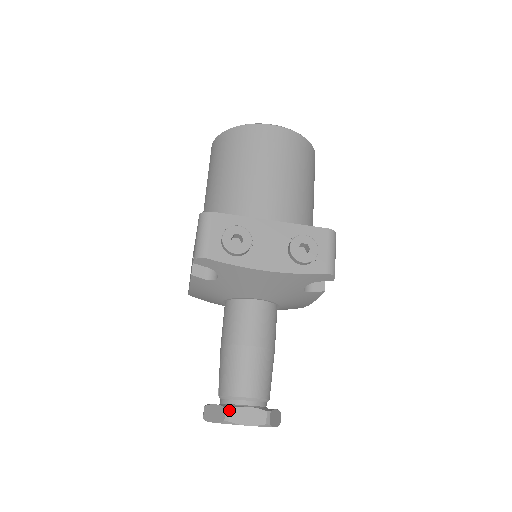
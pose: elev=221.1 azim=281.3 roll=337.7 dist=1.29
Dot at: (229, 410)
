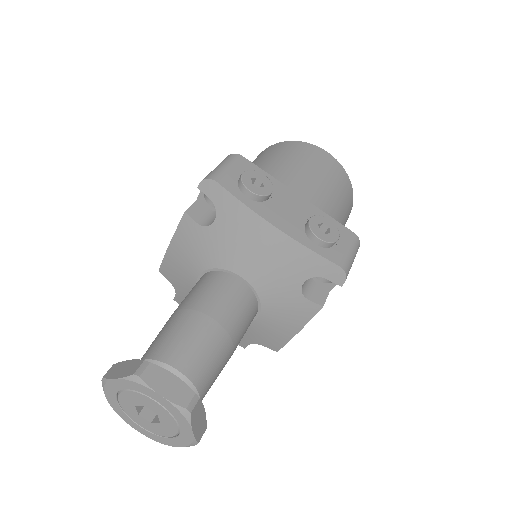
Dot at: (148, 364)
